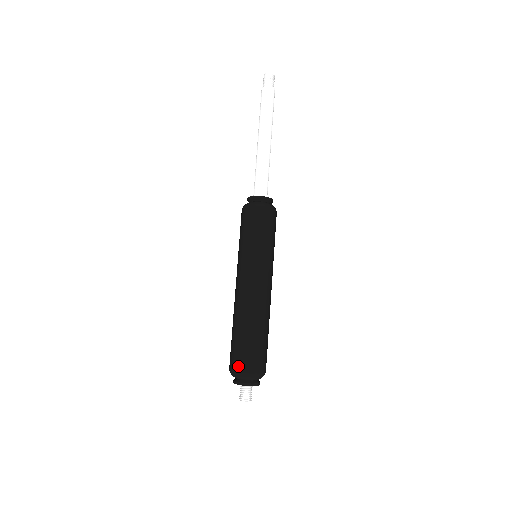
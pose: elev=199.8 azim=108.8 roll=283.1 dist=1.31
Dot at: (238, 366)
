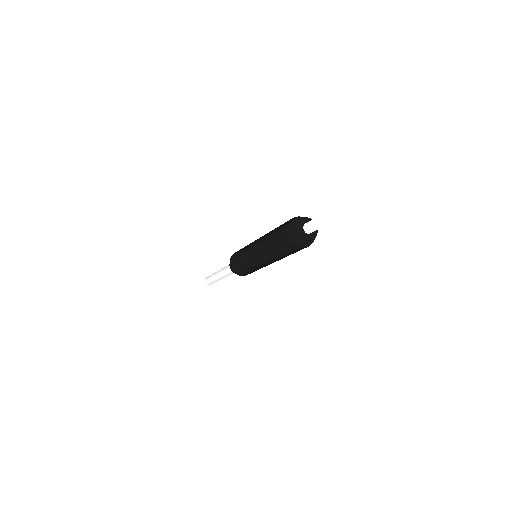
Dot at: occluded
